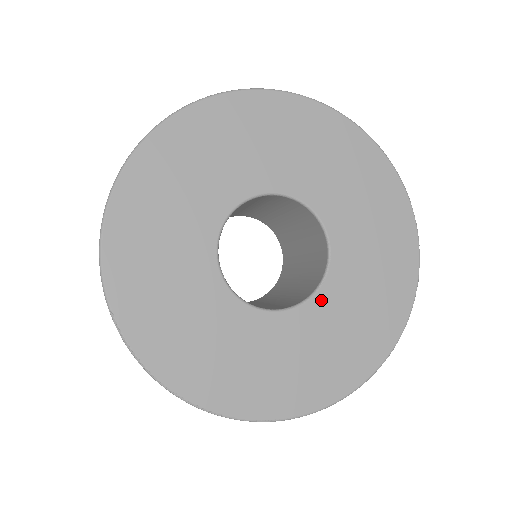
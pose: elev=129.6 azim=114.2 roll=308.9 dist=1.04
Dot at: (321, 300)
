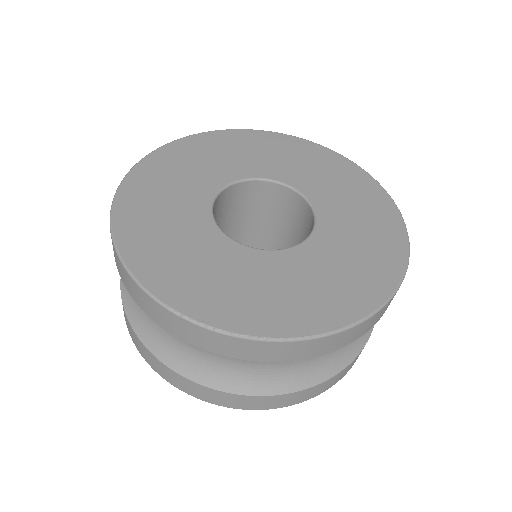
Dot at: (324, 222)
